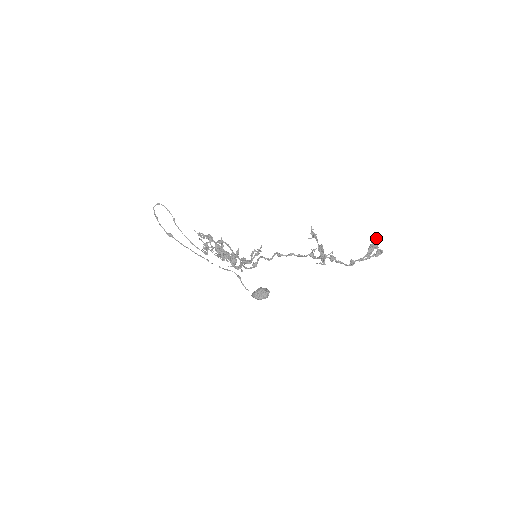
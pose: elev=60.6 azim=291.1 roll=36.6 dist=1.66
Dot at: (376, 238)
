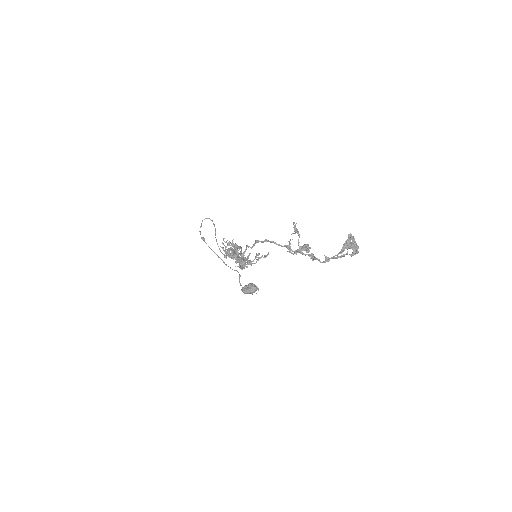
Dot at: (351, 235)
